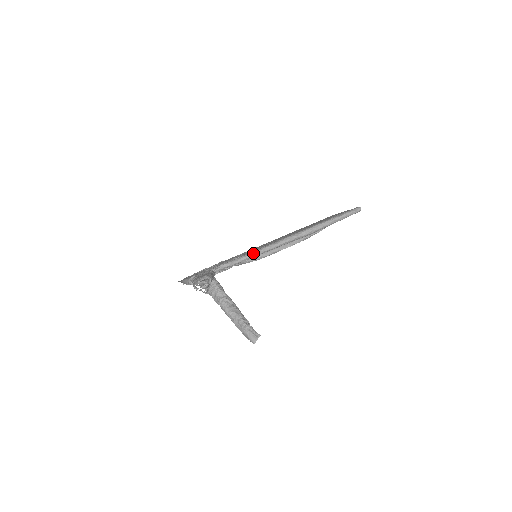
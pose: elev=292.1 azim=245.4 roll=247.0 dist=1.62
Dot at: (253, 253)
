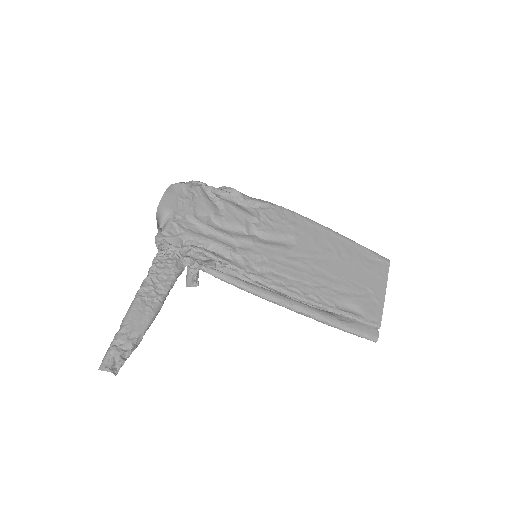
Dot at: (238, 286)
